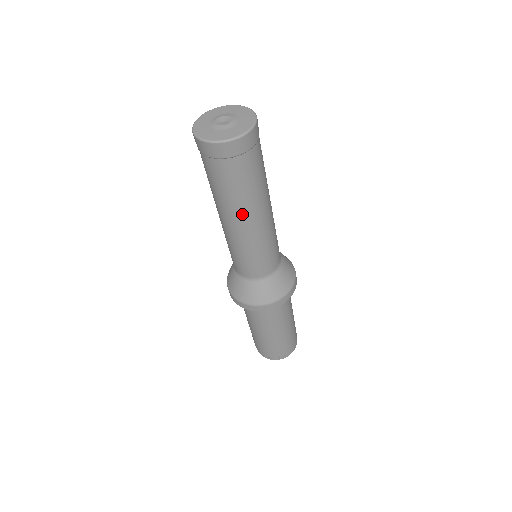
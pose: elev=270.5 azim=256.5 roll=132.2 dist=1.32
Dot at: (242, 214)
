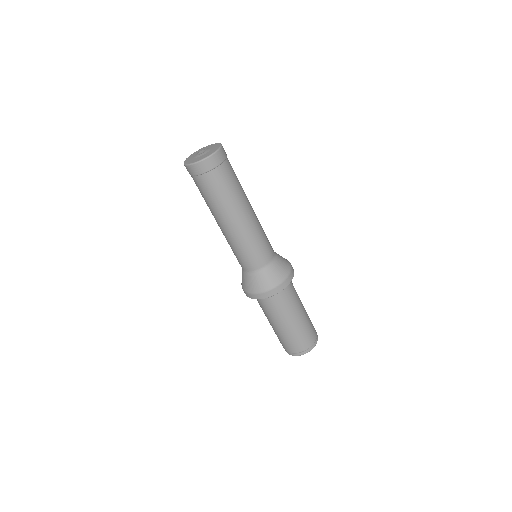
Dot at: (243, 205)
